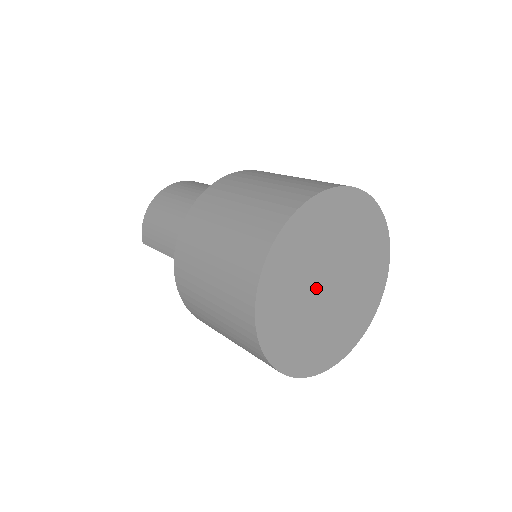
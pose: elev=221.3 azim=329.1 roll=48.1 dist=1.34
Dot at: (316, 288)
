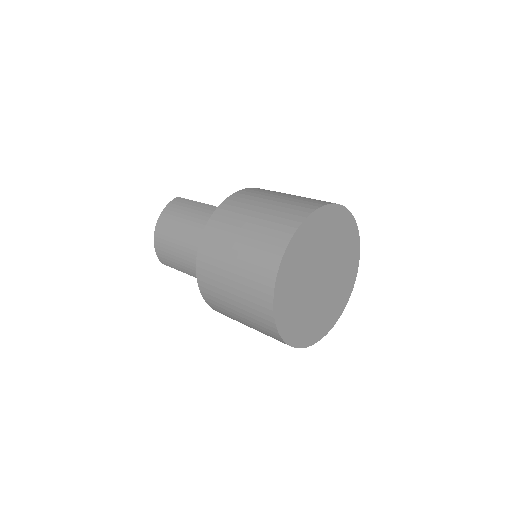
Dot at: (312, 287)
